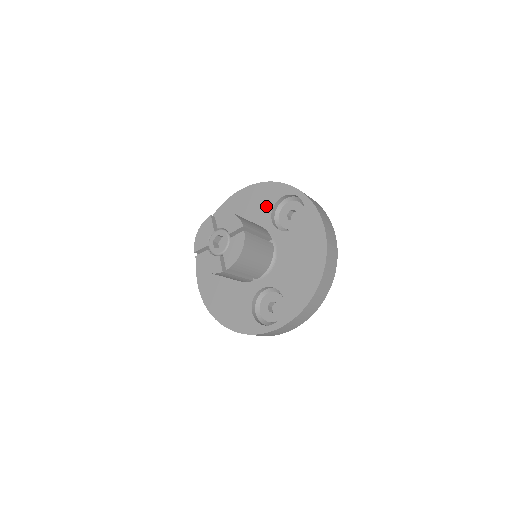
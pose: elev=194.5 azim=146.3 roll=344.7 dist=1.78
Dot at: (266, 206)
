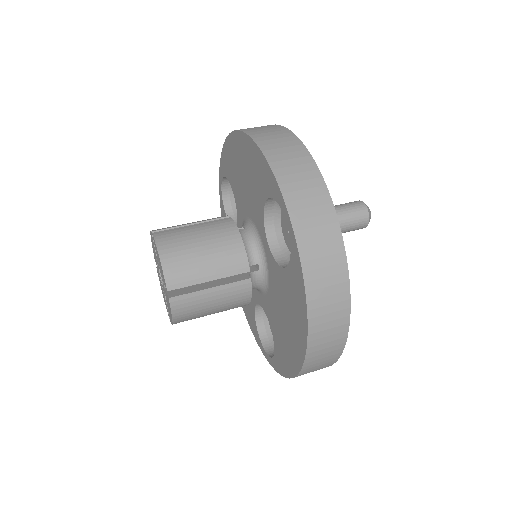
Dot at: (259, 193)
